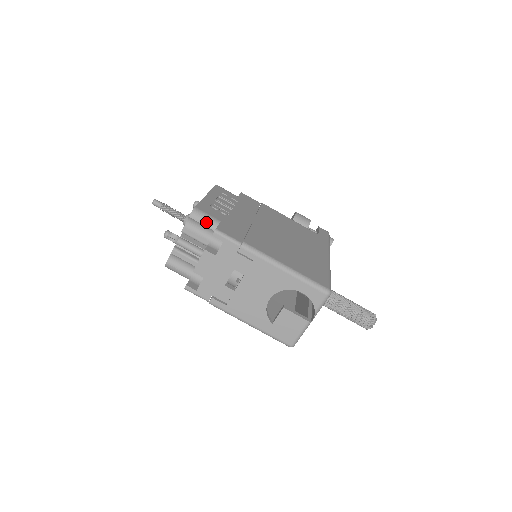
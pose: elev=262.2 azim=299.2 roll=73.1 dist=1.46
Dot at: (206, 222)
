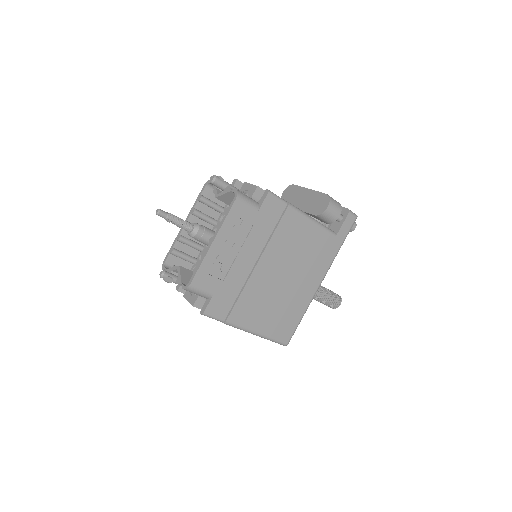
Dot at: occluded
